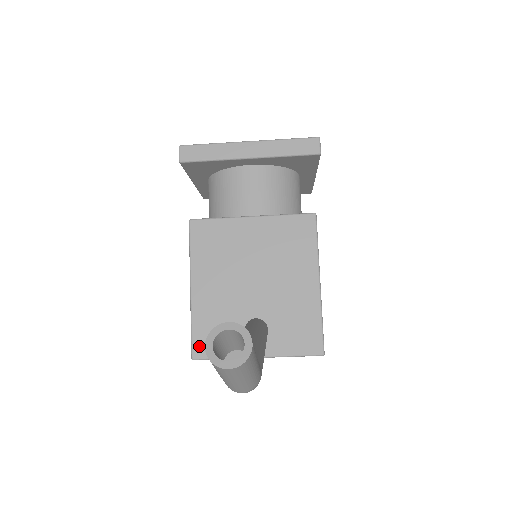
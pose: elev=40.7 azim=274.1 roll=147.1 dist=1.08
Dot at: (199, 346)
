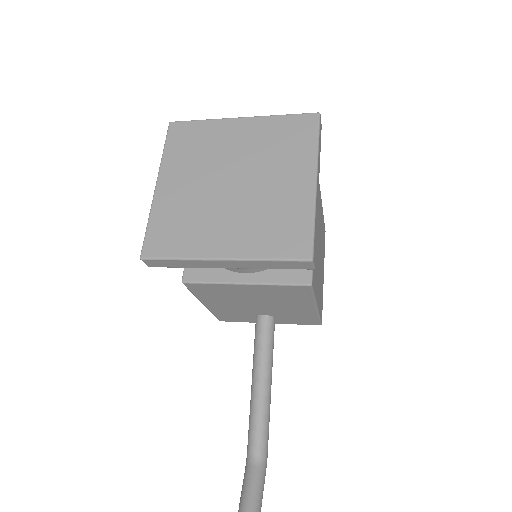
Dot at: (223, 319)
